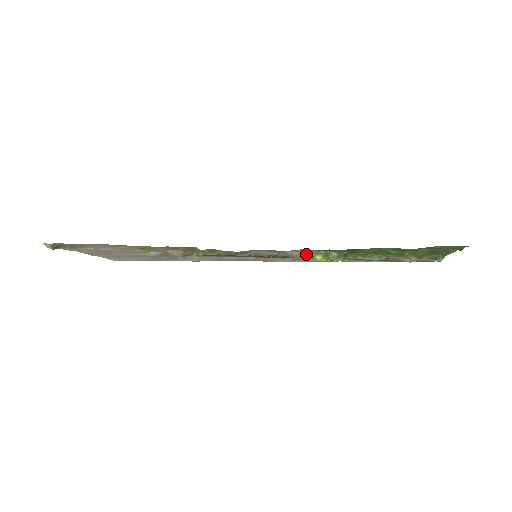
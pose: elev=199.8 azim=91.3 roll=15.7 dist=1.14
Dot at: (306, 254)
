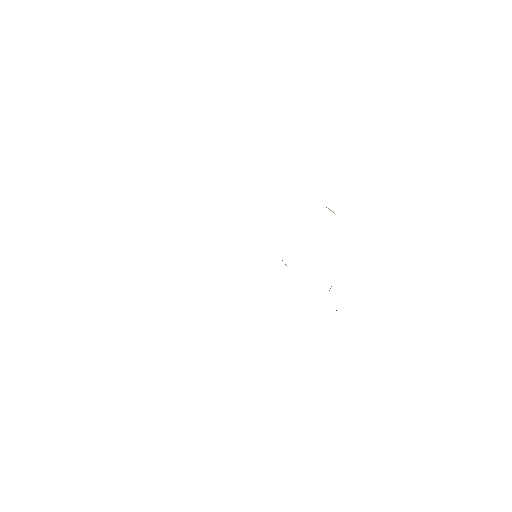
Dot at: occluded
